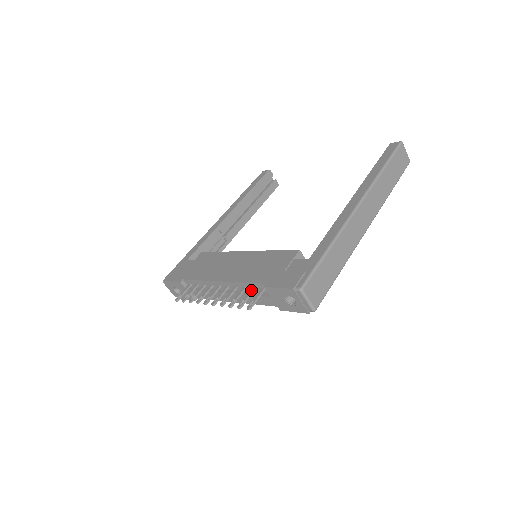
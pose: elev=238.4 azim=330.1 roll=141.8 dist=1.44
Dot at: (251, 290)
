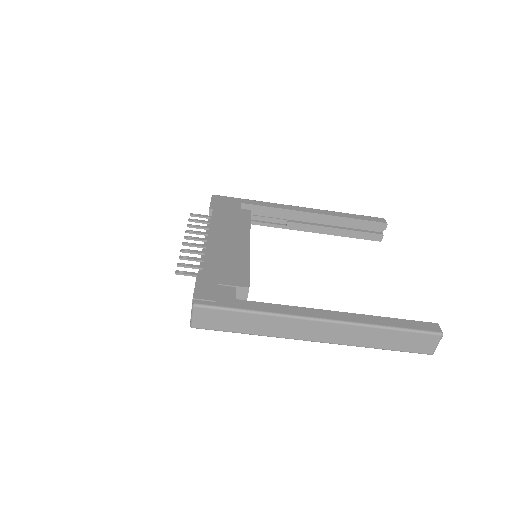
Dot at: (199, 266)
